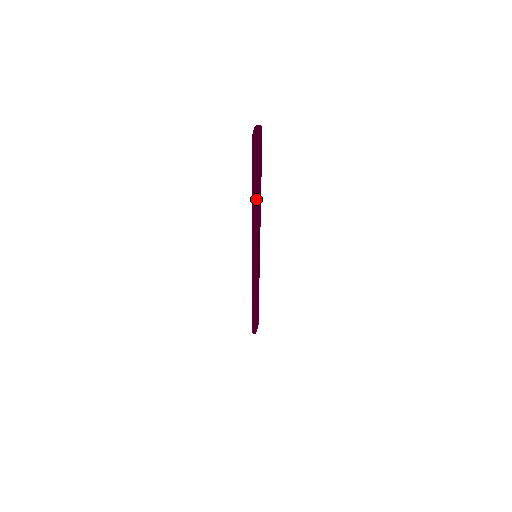
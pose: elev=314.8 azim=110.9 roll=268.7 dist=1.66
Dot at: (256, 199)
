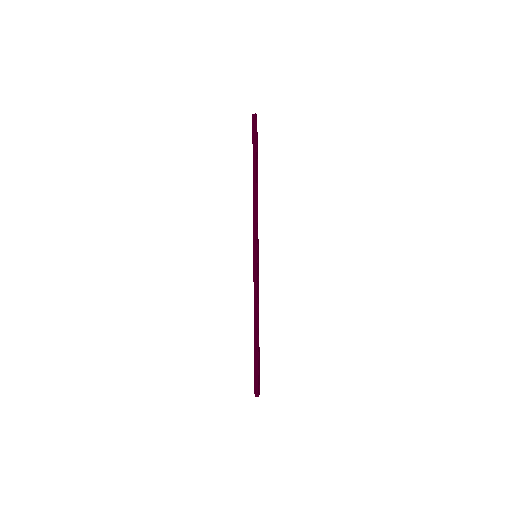
Dot at: (256, 178)
